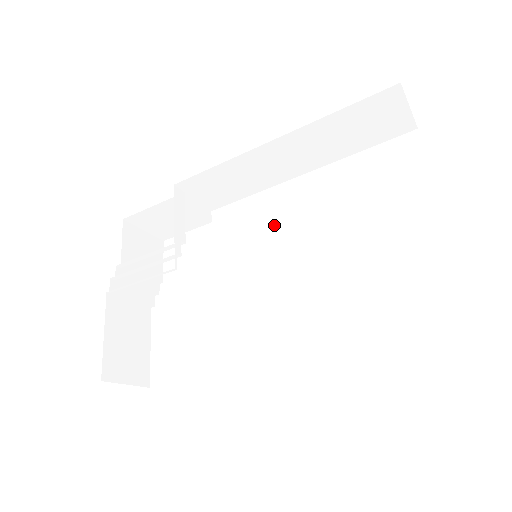
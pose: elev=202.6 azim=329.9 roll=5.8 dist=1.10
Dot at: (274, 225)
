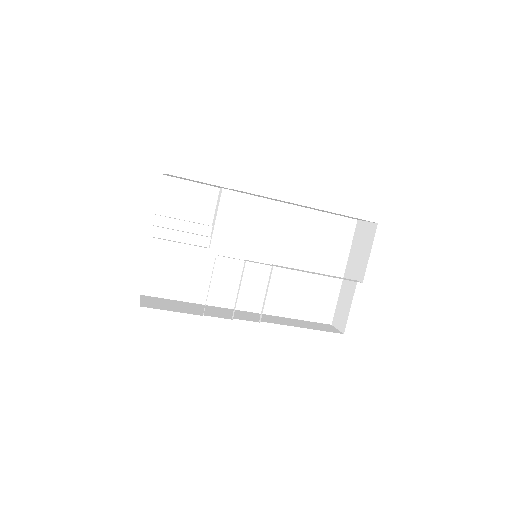
Dot at: (263, 228)
